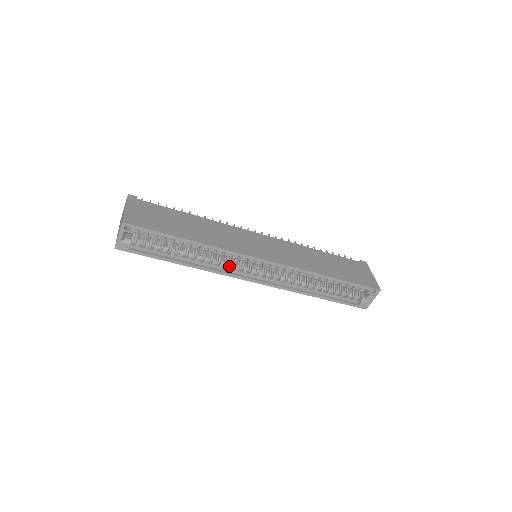
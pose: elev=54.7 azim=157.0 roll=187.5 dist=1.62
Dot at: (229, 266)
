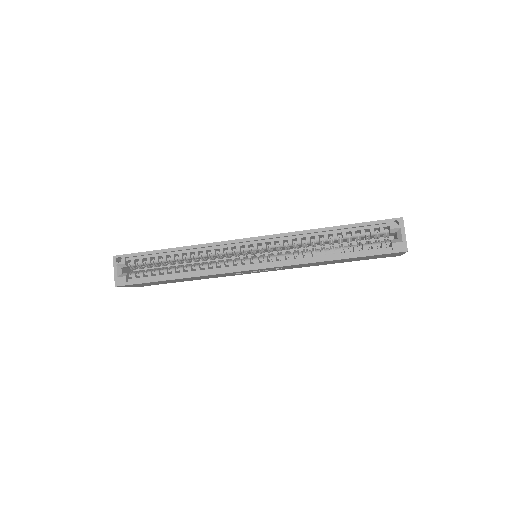
Dot at: (222, 264)
